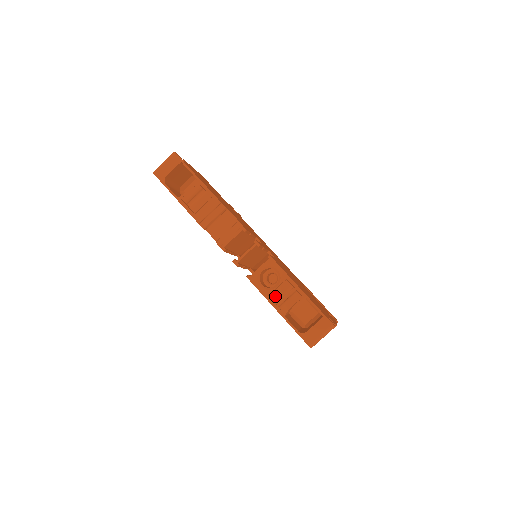
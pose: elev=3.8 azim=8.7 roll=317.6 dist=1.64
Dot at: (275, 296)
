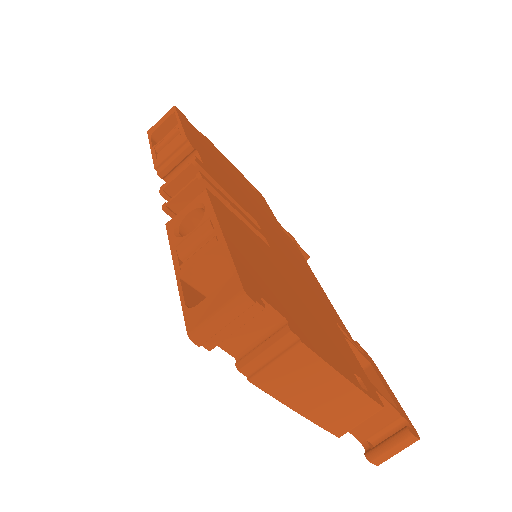
Dot at: (184, 246)
